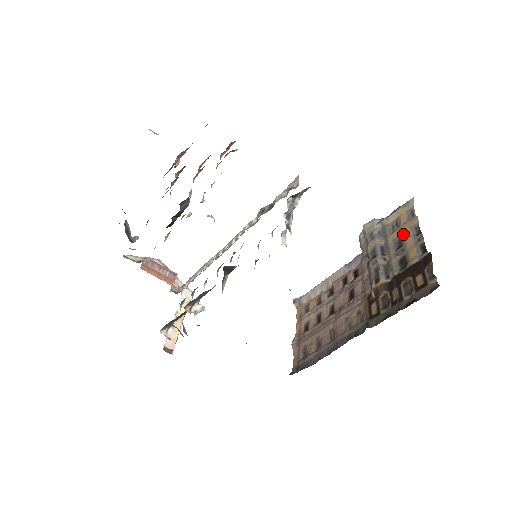
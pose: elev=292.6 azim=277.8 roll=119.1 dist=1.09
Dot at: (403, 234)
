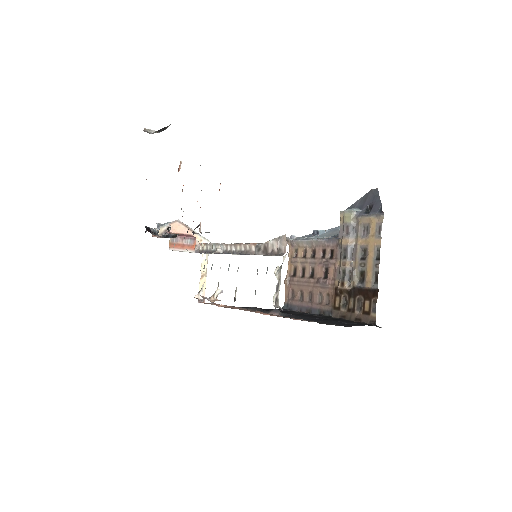
Dot at: (368, 248)
